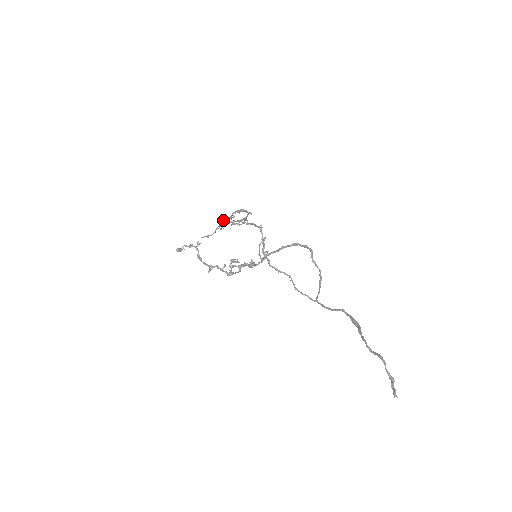
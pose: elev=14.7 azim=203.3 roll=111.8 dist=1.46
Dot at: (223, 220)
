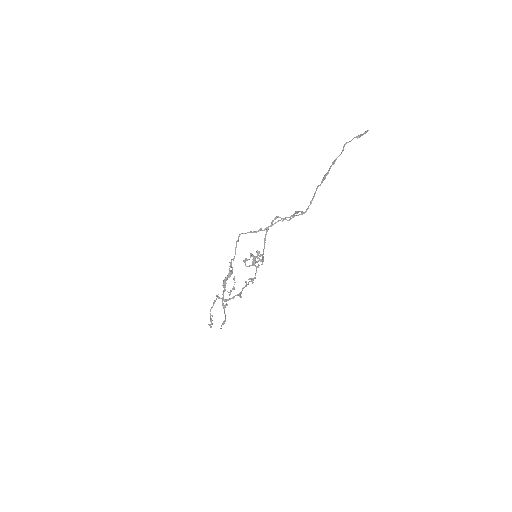
Dot at: occluded
